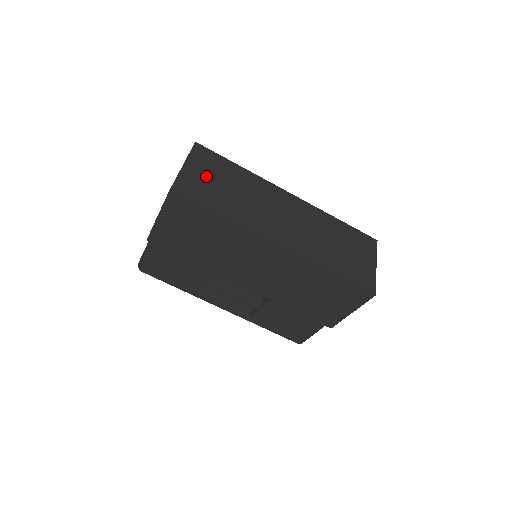
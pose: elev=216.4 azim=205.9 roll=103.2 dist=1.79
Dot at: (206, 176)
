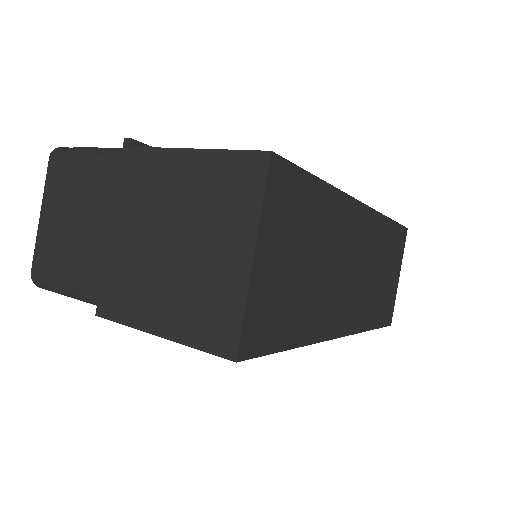
Dot at: (284, 259)
